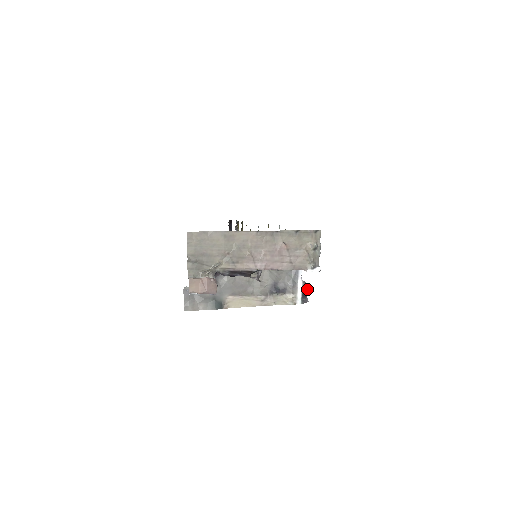
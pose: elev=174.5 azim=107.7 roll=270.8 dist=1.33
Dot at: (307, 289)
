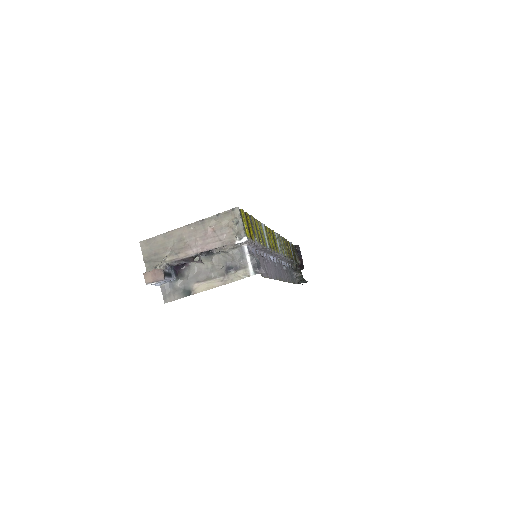
Dot at: (256, 261)
